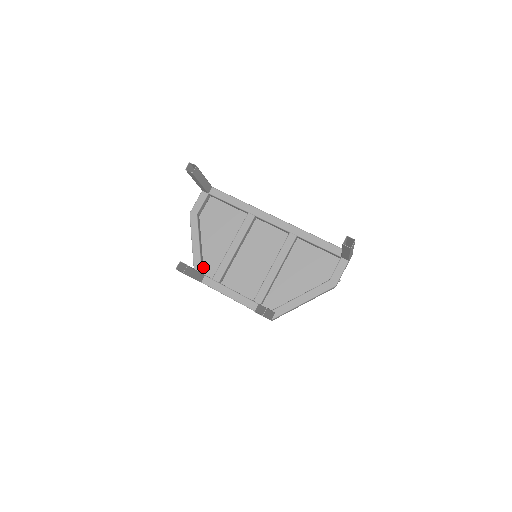
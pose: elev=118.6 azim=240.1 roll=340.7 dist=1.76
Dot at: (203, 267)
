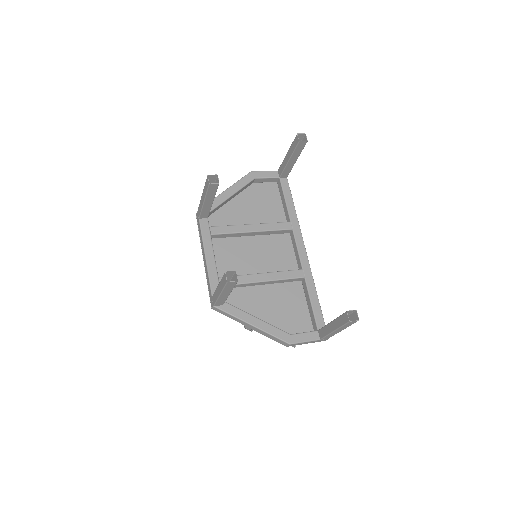
Dot at: (212, 213)
